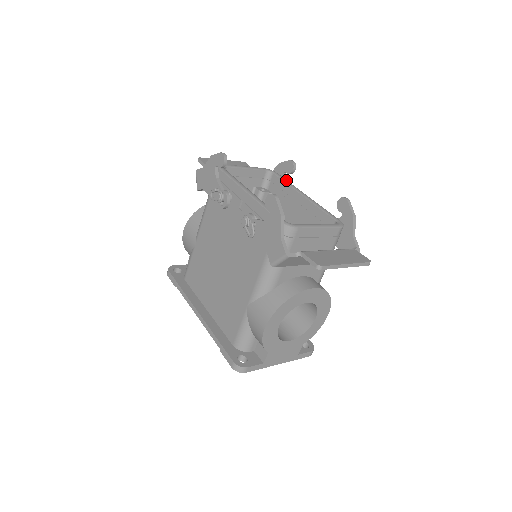
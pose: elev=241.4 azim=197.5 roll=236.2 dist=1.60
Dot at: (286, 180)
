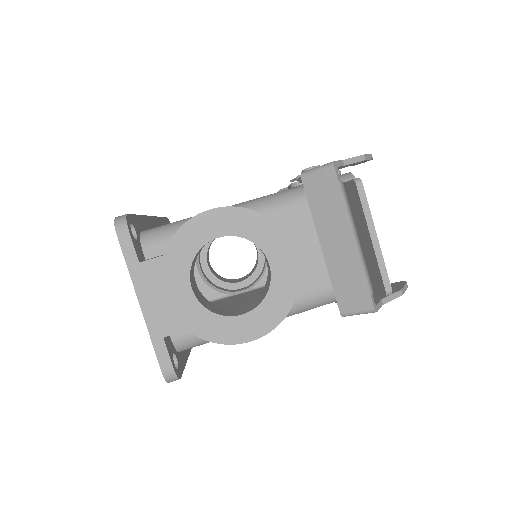
Dot at: occluded
